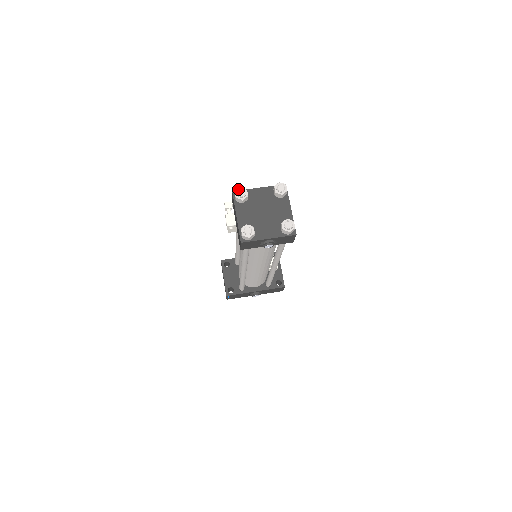
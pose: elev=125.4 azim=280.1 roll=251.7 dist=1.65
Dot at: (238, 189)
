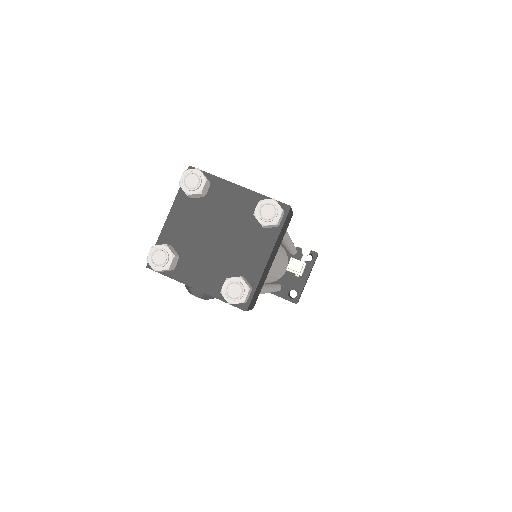
Dot at: (192, 170)
